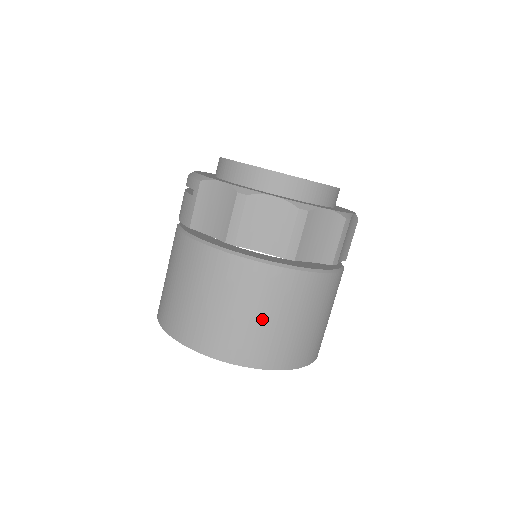
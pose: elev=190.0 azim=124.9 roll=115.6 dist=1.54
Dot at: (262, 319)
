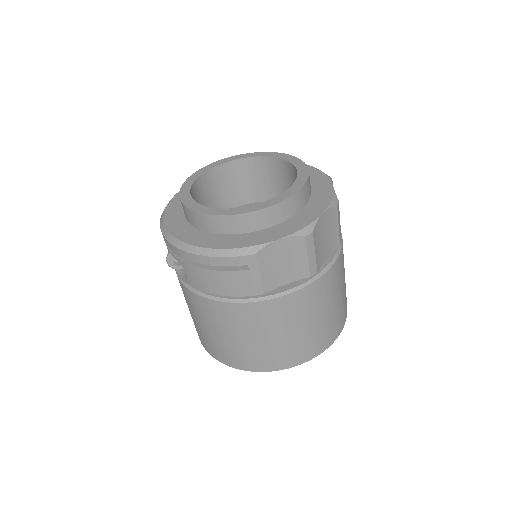
Dot at: (342, 293)
